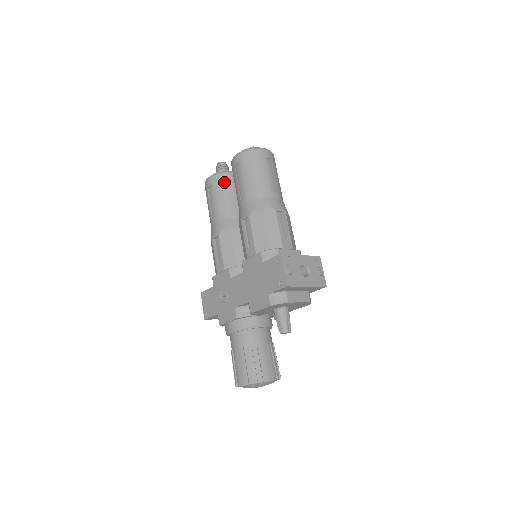
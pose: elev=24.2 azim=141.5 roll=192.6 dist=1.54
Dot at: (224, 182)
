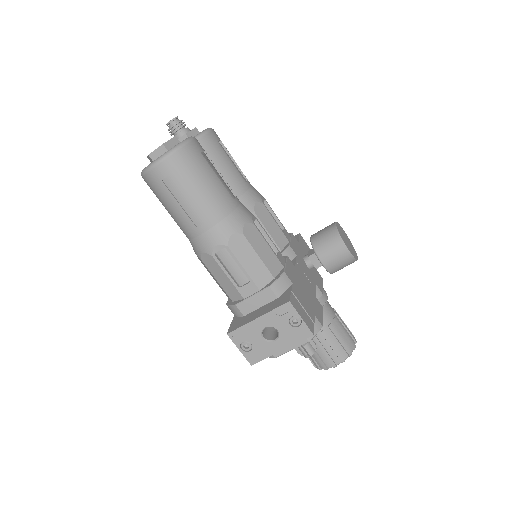
Dot at: occluded
